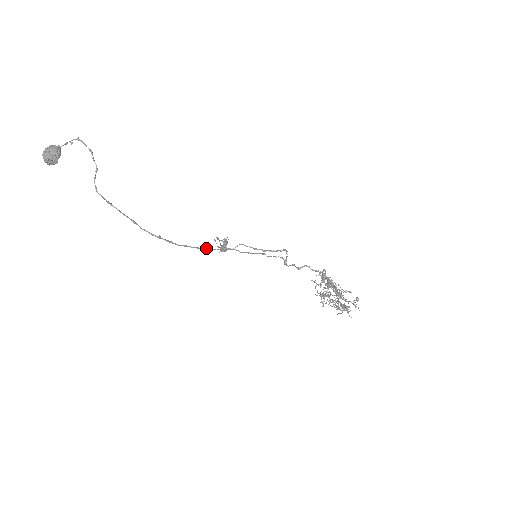
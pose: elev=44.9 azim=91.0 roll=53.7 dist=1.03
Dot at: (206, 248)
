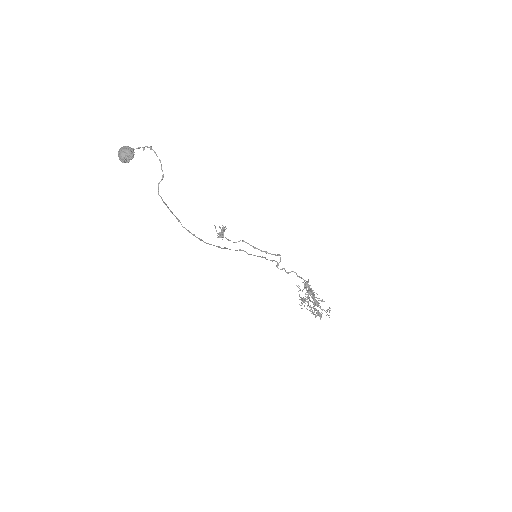
Dot at: (224, 248)
